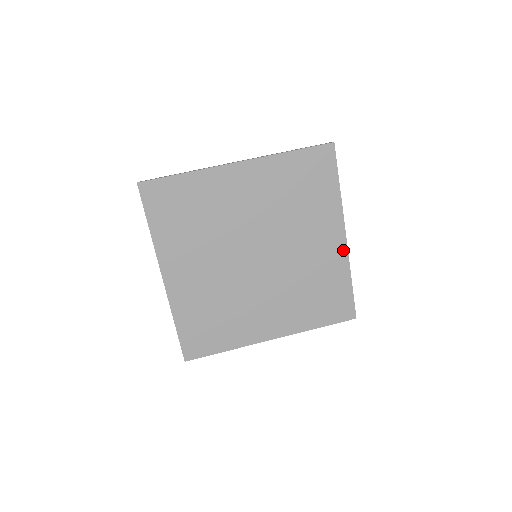
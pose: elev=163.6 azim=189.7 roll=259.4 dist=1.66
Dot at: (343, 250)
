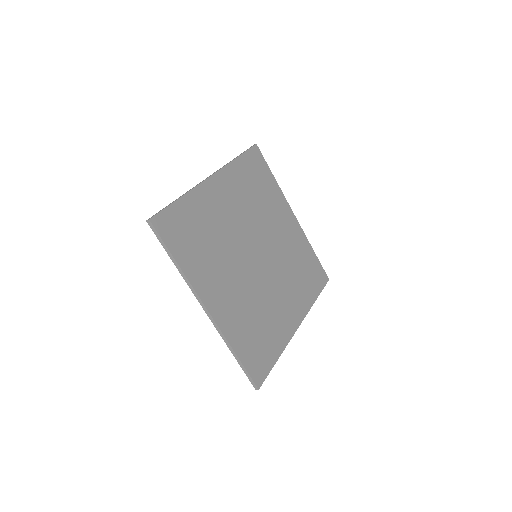
Dot at: (298, 227)
